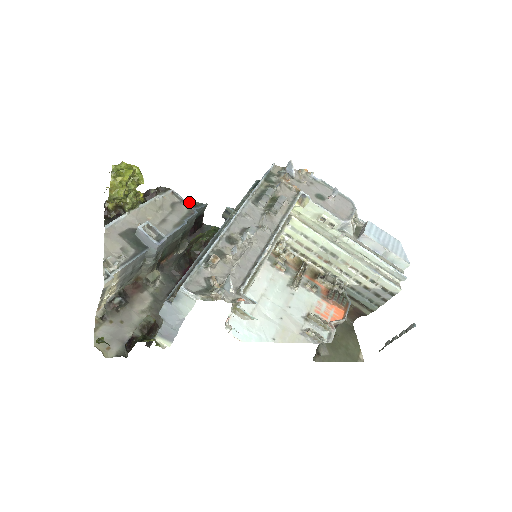
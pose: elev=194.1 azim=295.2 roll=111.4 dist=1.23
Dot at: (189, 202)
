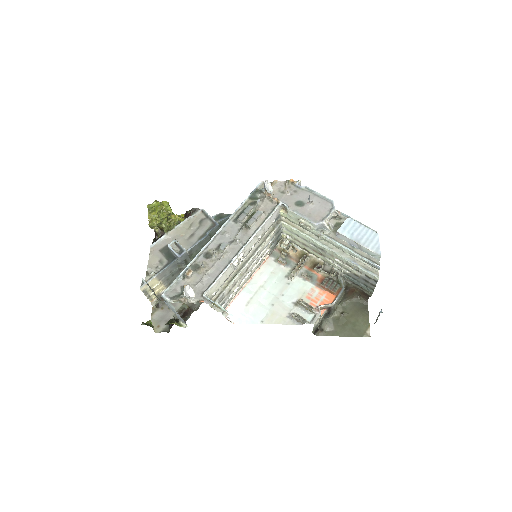
Dot at: (217, 215)
